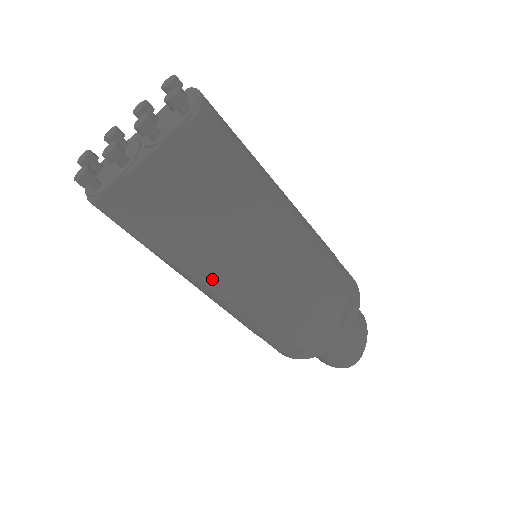
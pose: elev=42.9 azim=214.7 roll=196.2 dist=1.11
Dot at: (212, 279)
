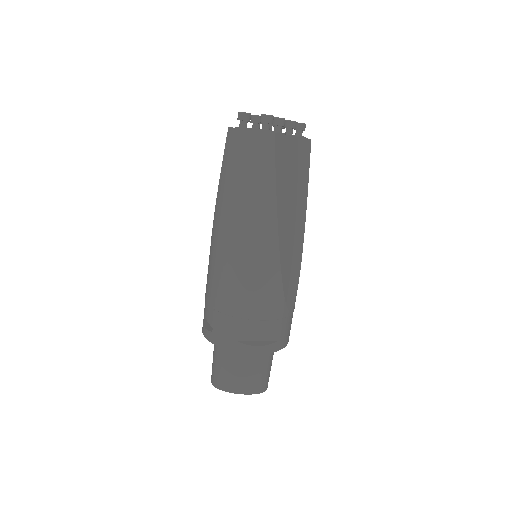
Dot at: (282, 233)
